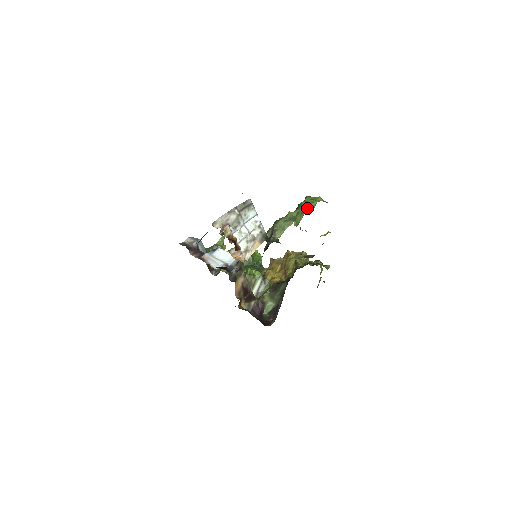
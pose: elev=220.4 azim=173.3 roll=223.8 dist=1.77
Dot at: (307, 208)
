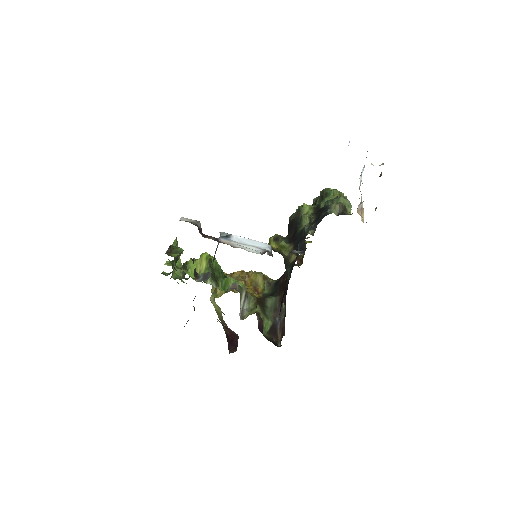
Dot at: occluded
